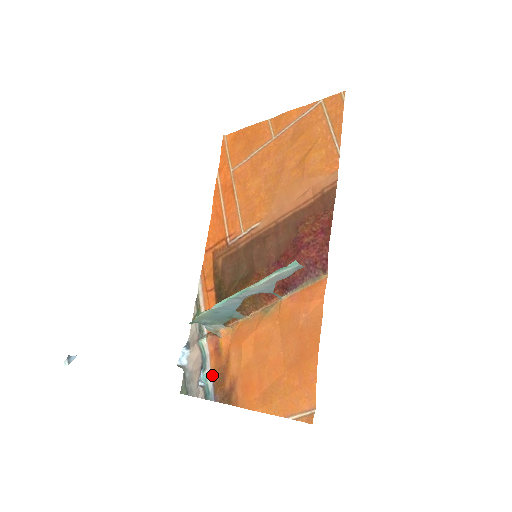
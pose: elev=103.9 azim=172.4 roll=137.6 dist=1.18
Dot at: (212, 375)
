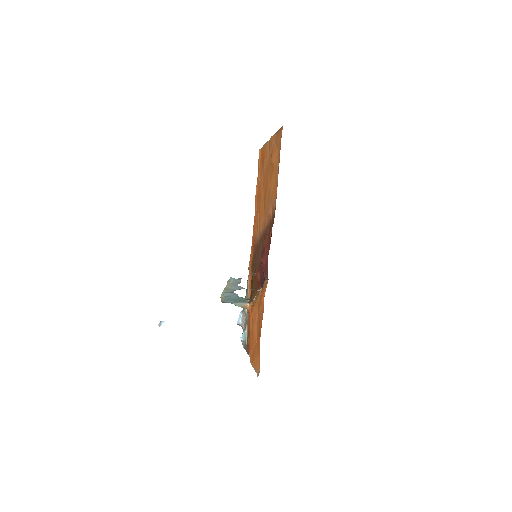
Dot at: (247, 334)
